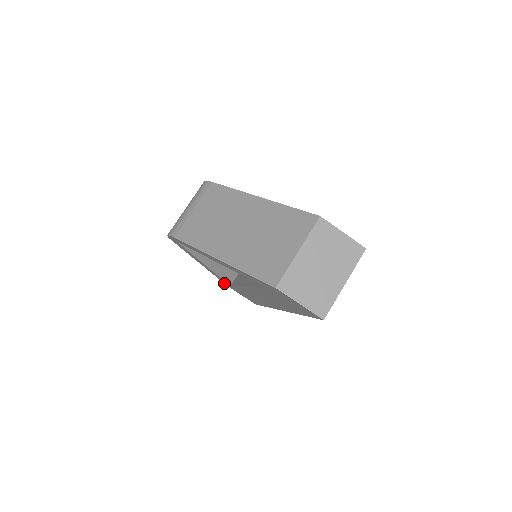
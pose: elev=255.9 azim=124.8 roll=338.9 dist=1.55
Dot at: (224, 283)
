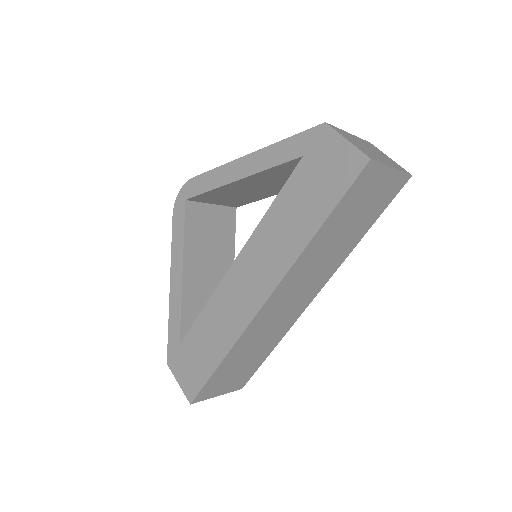
Dot at: (168, 352)
